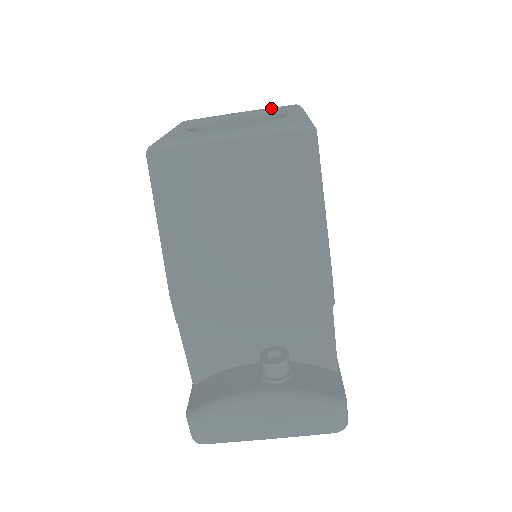
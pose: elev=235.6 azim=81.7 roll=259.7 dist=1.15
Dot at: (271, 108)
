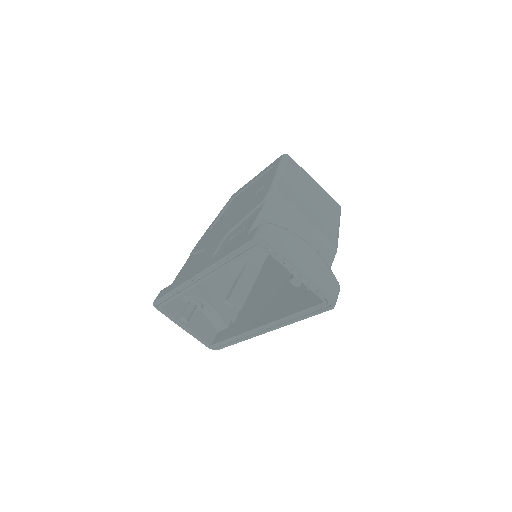
Dot at: occluded
